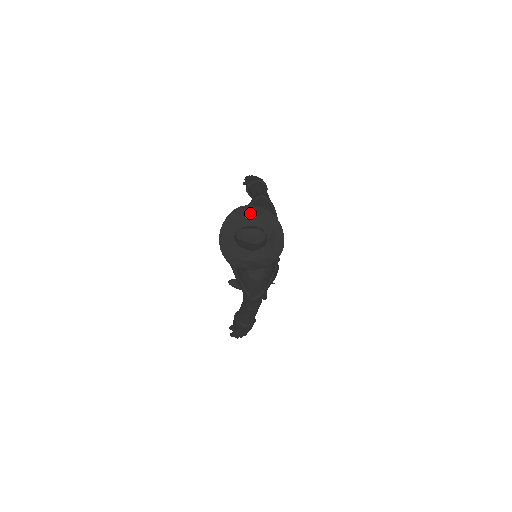
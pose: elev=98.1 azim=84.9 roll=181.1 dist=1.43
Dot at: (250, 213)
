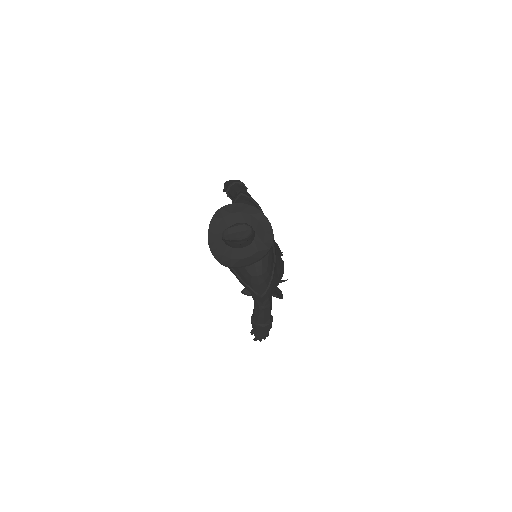
Dot at: (231, 212)
